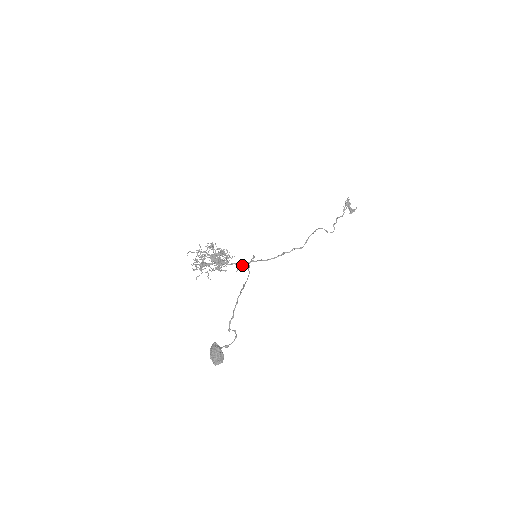
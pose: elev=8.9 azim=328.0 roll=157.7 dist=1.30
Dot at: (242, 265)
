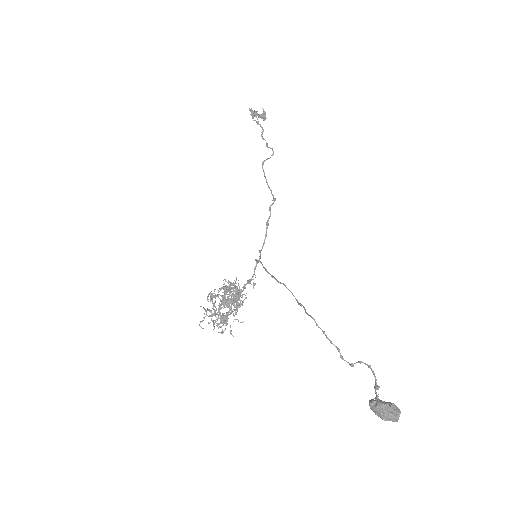
Dot at: occluded
